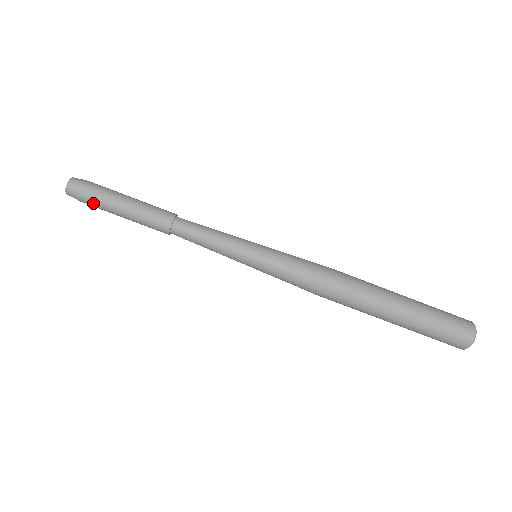
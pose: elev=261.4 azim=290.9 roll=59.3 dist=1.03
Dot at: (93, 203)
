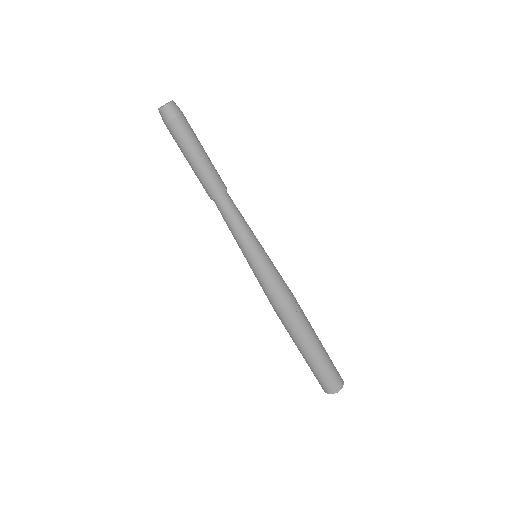
Dot at: (172, 136)
